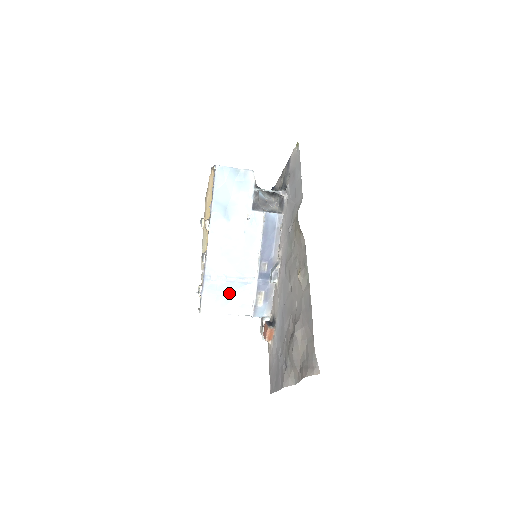
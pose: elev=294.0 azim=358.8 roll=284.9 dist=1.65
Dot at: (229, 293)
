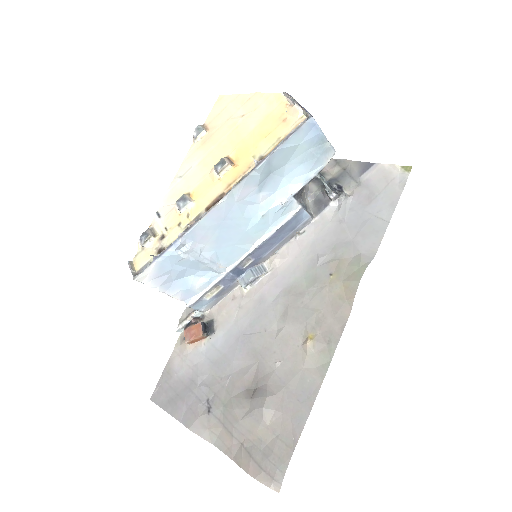
Dot at: (186, 271)
